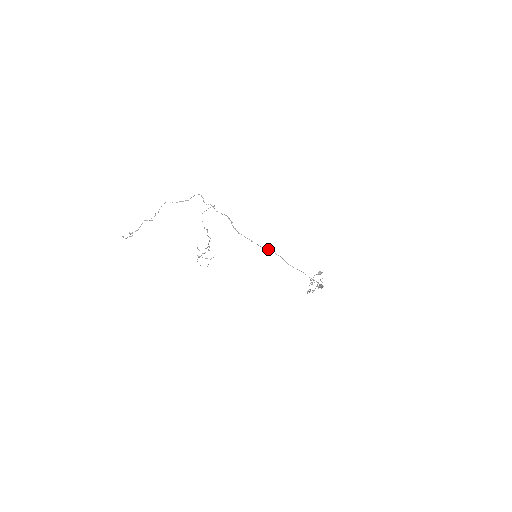
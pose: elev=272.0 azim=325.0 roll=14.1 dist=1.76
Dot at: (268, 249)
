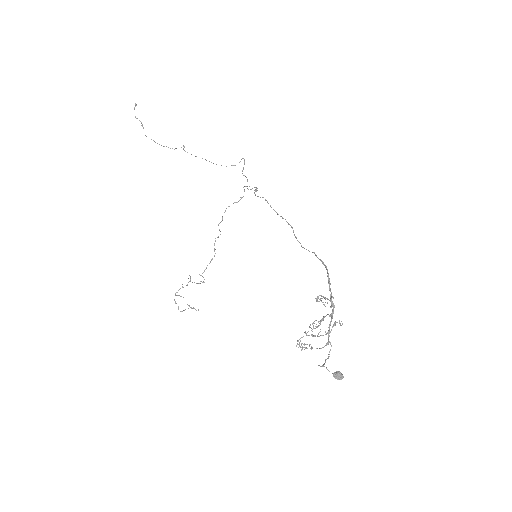
Dot at: occluded
